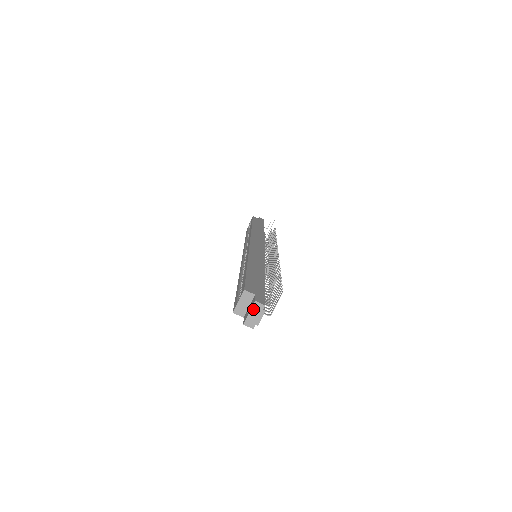
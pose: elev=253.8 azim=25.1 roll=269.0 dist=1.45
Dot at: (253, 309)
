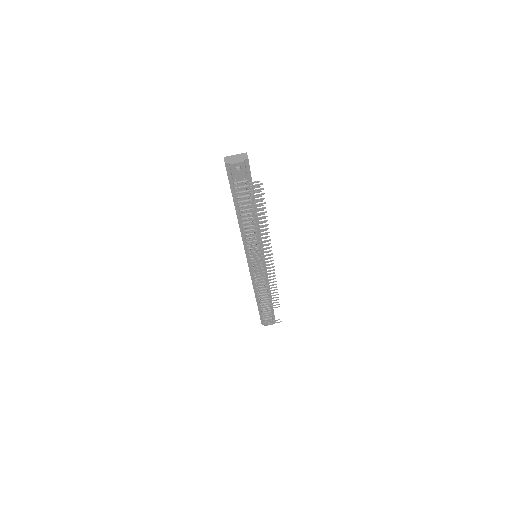
Dot at: (240, 155)
